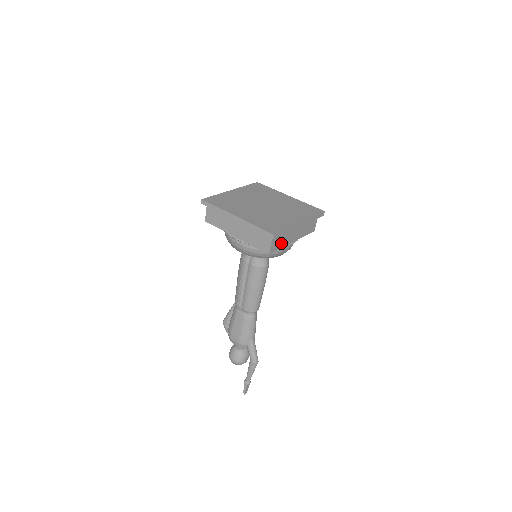
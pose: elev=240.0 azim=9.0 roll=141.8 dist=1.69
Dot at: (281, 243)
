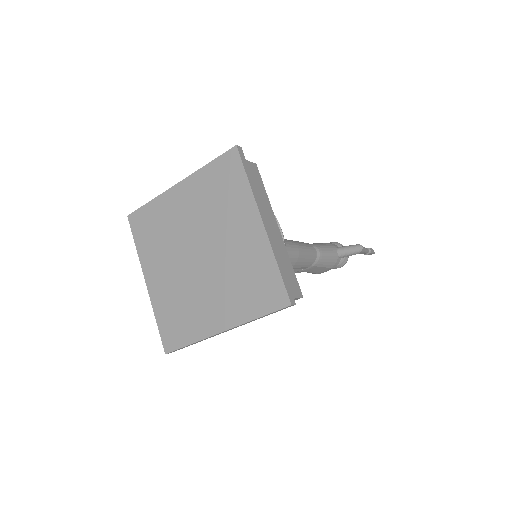
Dot at: (286, 266)
